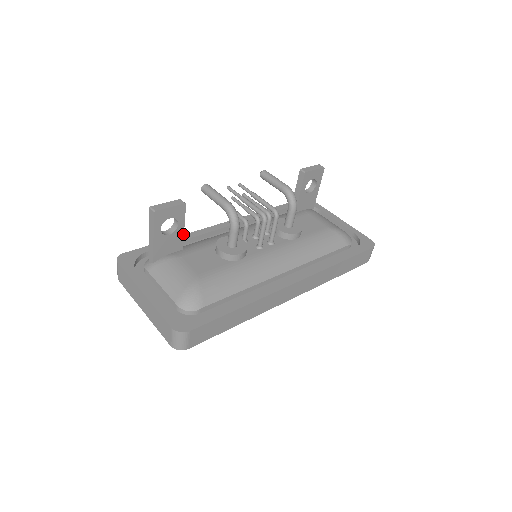
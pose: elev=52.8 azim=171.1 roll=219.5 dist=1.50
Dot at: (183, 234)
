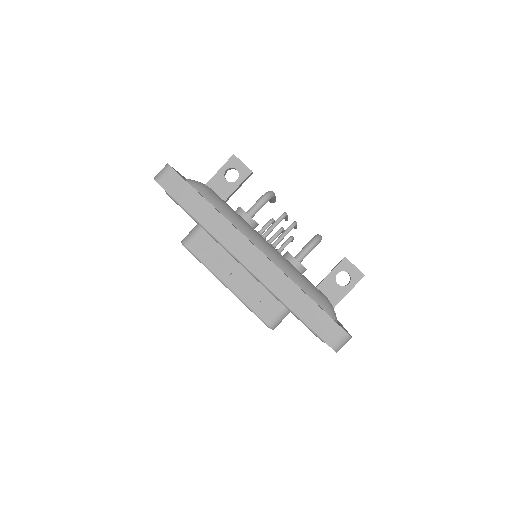
Dot at: (233, 192)
